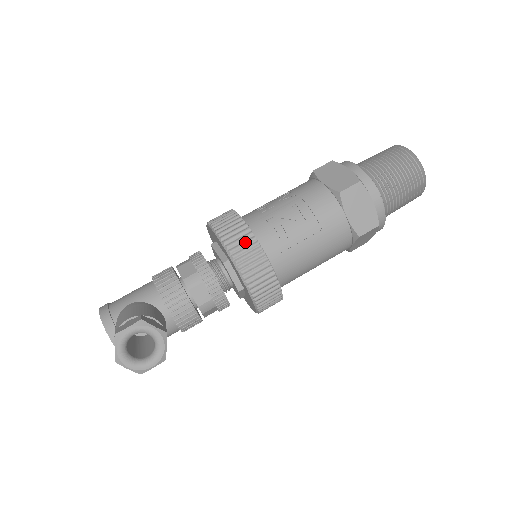
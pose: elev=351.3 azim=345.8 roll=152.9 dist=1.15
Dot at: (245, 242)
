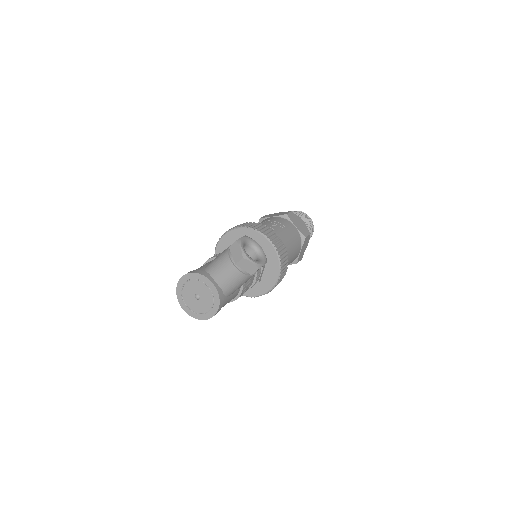
Dot at: (261, 226)
